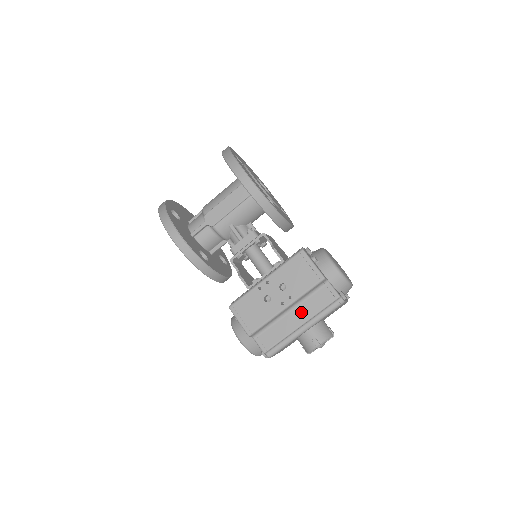
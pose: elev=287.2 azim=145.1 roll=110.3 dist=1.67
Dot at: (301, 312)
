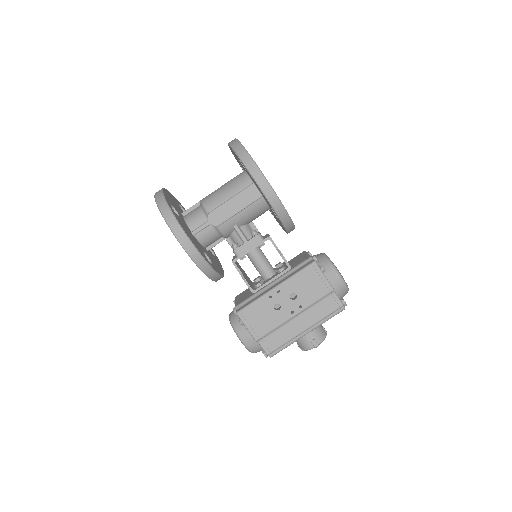
Dot at: (306, 318)
